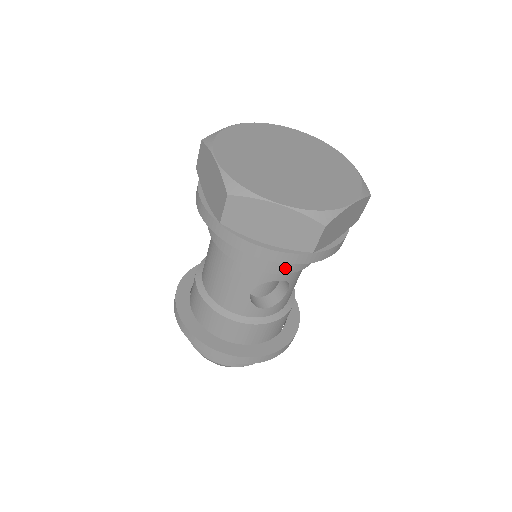
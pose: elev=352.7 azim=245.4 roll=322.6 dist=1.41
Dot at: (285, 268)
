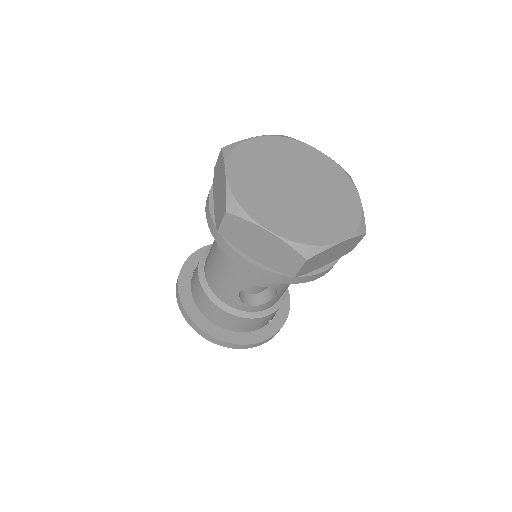
Dot at: occluded
